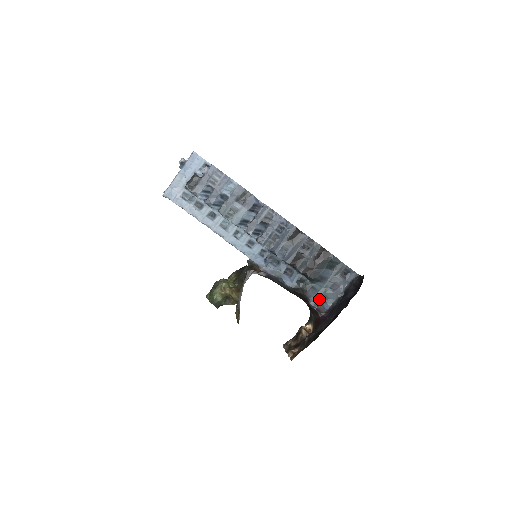
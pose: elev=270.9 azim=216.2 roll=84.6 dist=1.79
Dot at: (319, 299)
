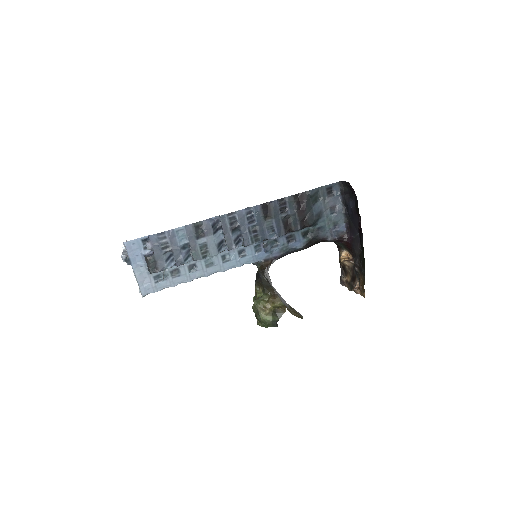
Dot at: (332, 230)
